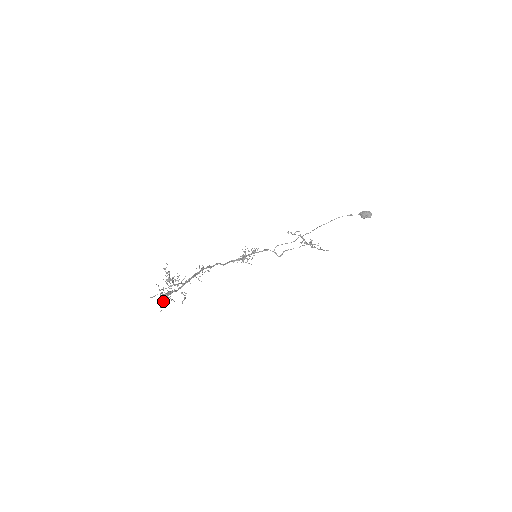
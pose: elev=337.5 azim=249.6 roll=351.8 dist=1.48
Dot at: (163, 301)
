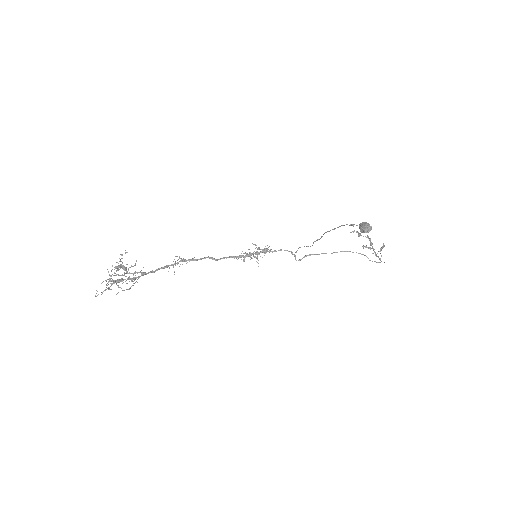
Dot at: occluded
